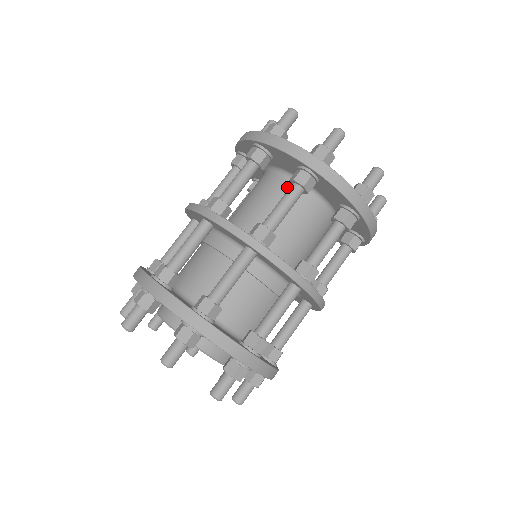
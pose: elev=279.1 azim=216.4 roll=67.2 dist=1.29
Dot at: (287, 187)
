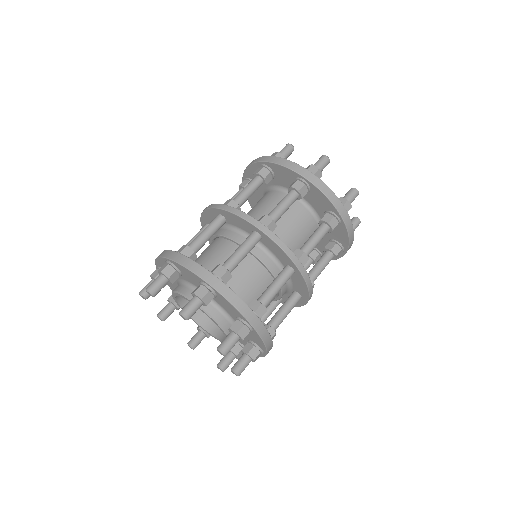
Dot at: (306, 216)
